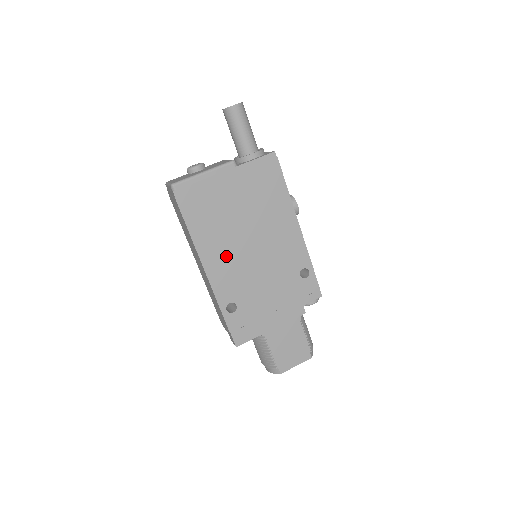
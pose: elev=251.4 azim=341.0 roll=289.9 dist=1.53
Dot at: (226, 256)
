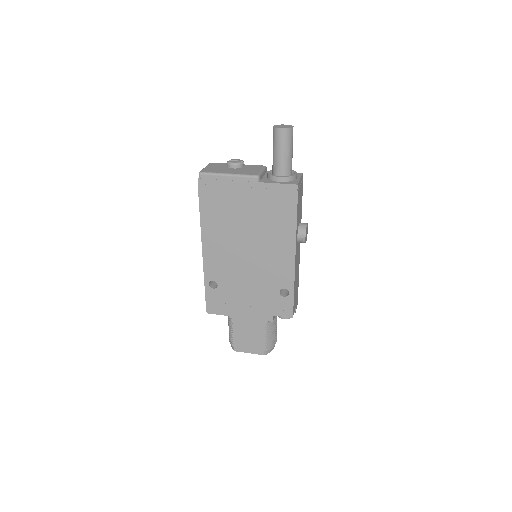
Dot at: (223, 246)
